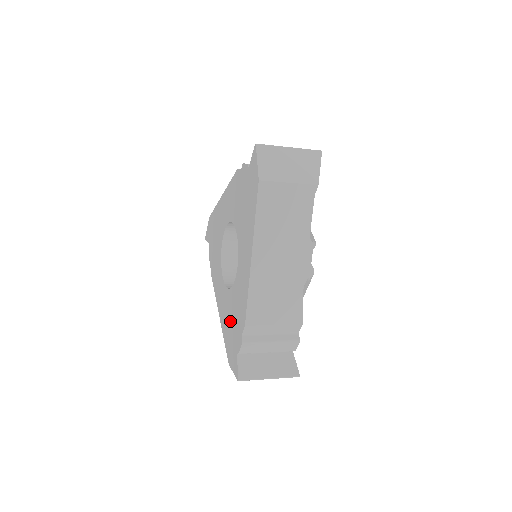
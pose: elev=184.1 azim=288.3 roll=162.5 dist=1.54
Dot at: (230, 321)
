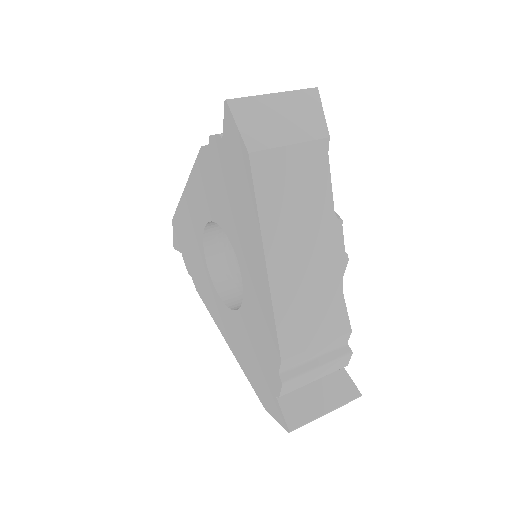
Dot at: (250, 353)
